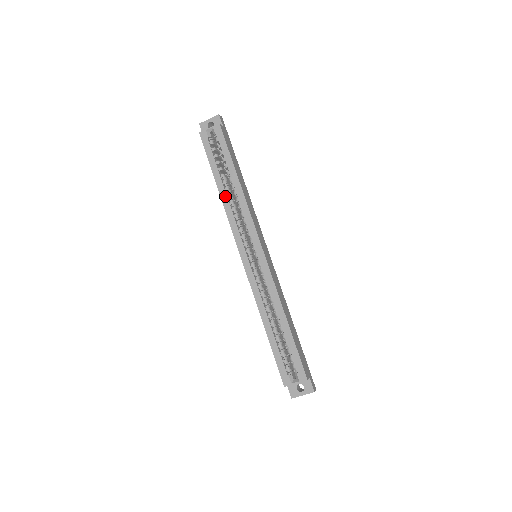
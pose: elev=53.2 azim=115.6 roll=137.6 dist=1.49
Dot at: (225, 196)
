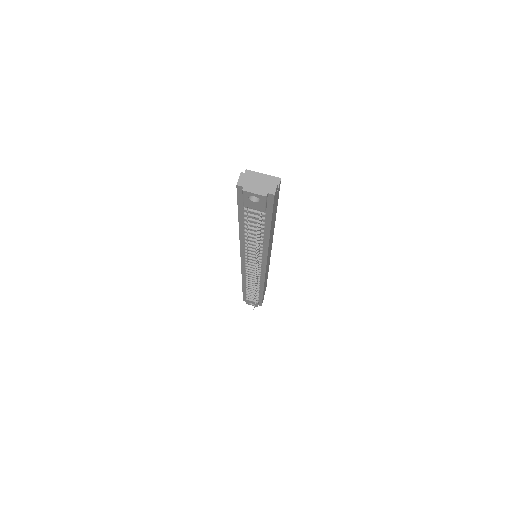
Dot at: occluded
